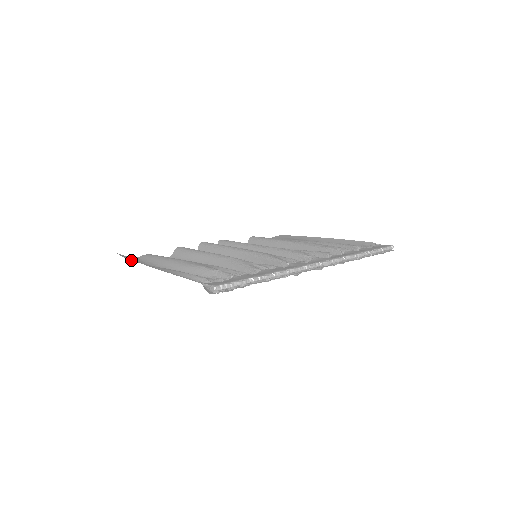
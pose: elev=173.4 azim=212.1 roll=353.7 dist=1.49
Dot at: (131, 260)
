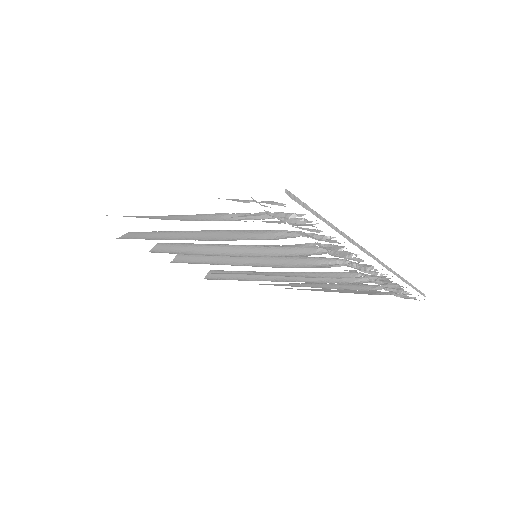
Dot at: occluded
